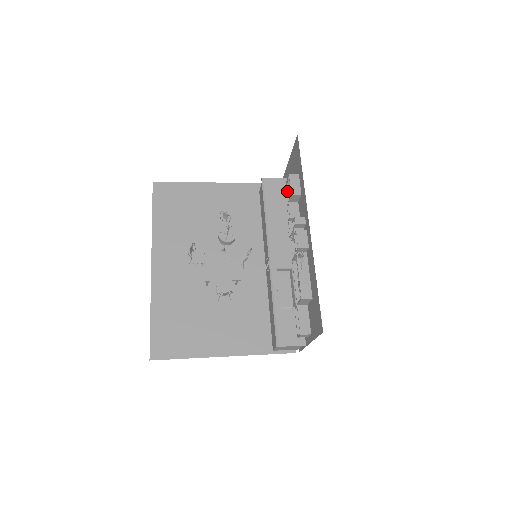
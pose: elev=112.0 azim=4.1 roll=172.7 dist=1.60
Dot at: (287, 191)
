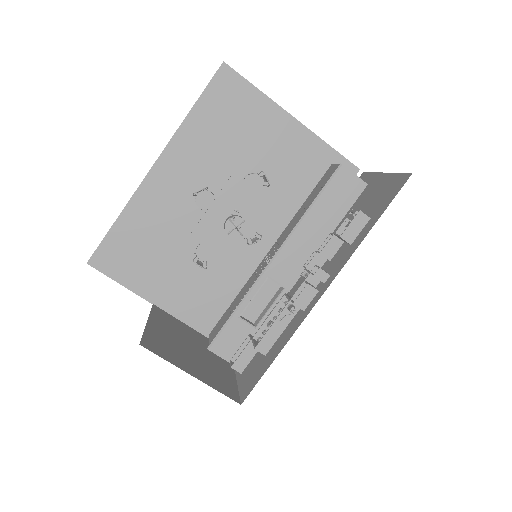
Dot at: (344, 220)
